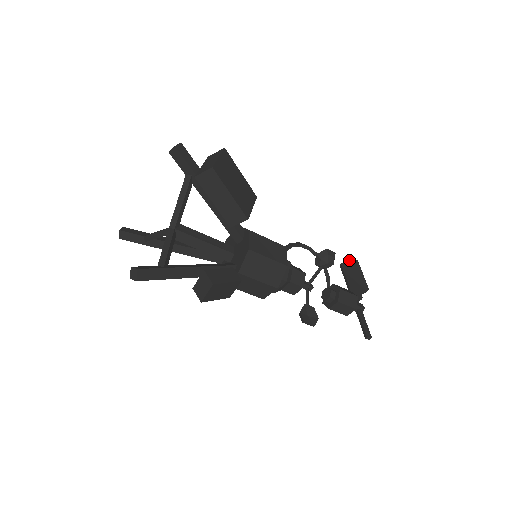
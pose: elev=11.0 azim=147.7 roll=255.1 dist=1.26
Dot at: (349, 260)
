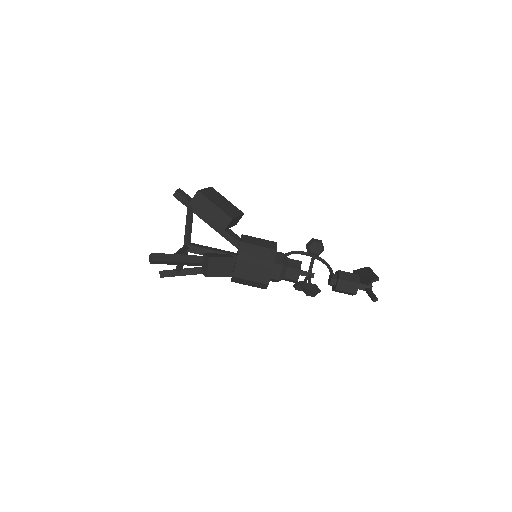
Dot at: (361, 268)
